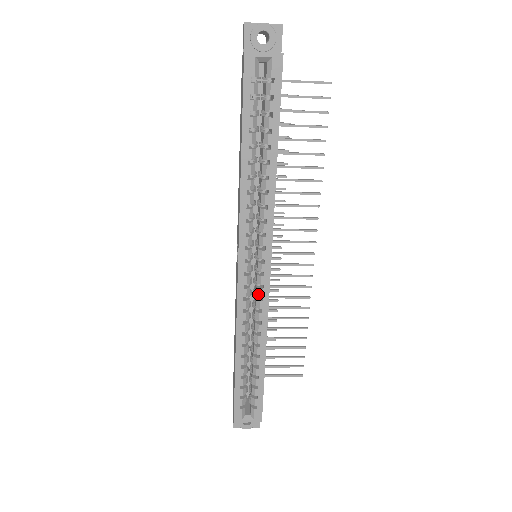
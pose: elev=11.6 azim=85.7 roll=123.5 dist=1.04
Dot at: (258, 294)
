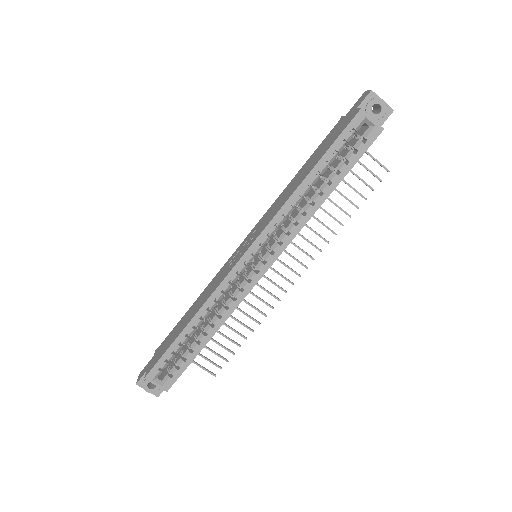
Dot at: (242, 285)
